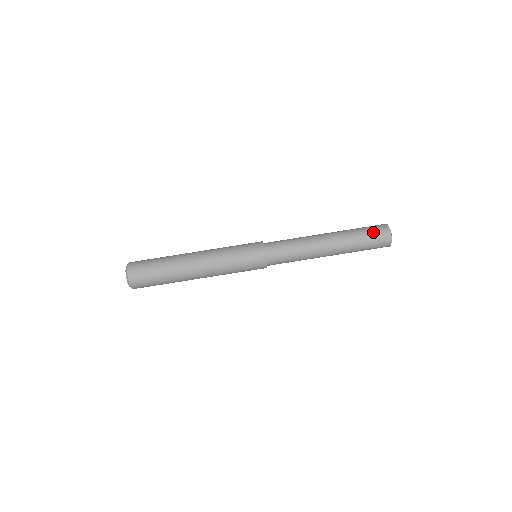
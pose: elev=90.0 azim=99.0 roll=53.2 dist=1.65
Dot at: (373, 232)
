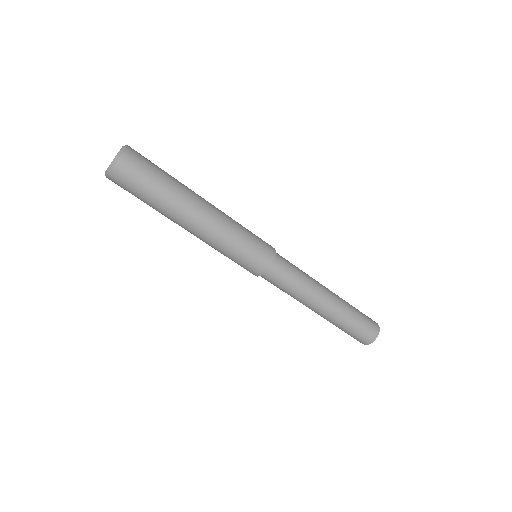
Dot at: (363, 331)
